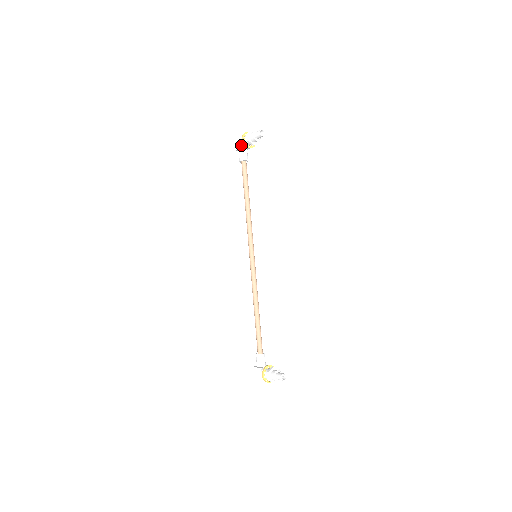
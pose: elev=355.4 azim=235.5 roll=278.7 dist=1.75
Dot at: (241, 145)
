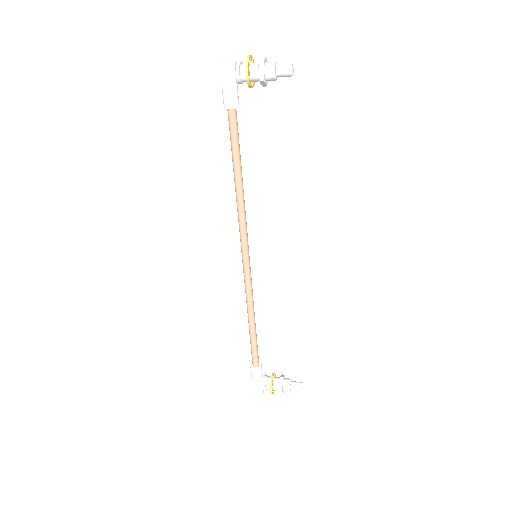
Dot at: (236, 81)
